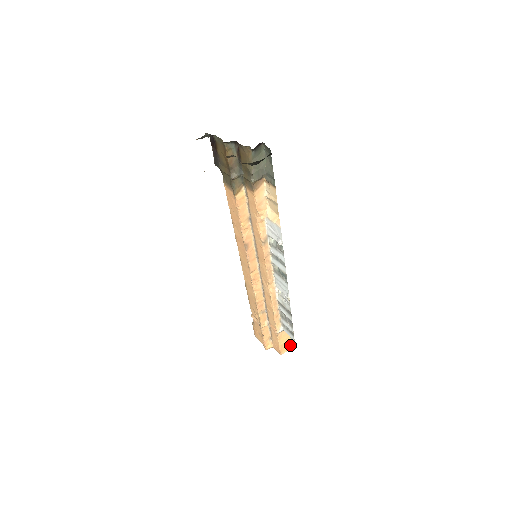
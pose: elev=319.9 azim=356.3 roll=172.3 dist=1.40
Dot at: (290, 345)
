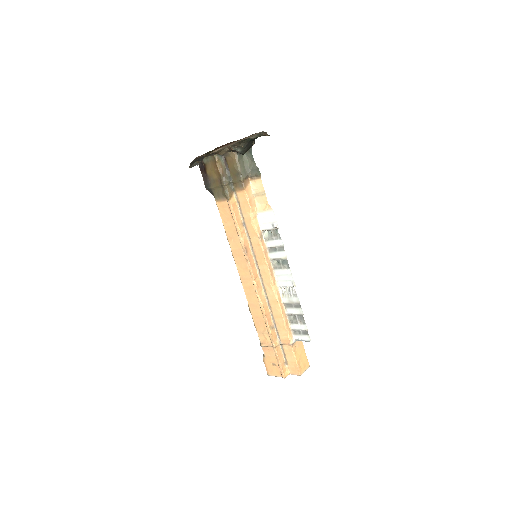
Dot at: (305, 364)
